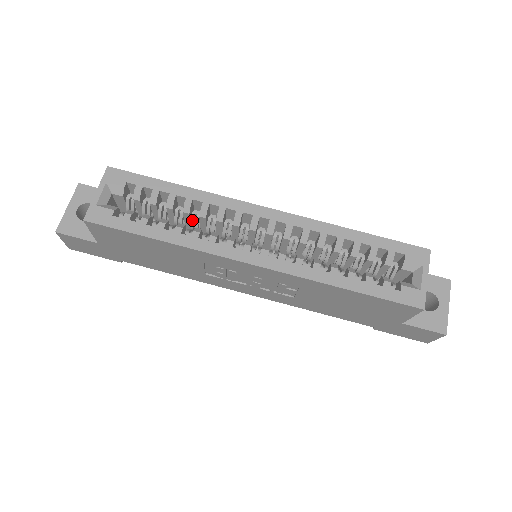
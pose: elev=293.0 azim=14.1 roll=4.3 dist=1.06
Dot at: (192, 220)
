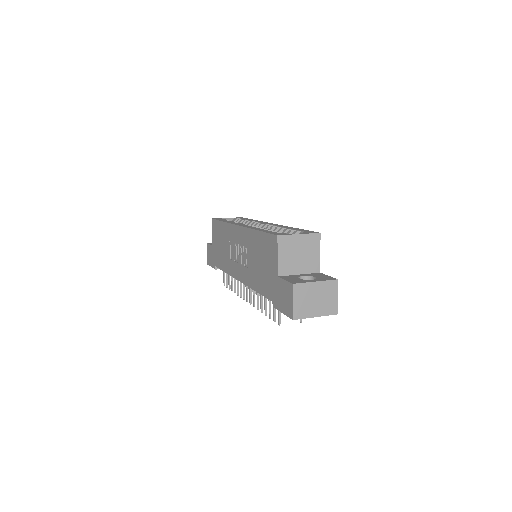
Dot at: occluded
